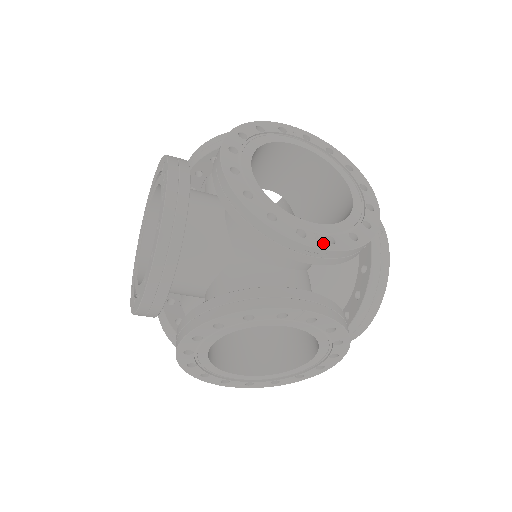
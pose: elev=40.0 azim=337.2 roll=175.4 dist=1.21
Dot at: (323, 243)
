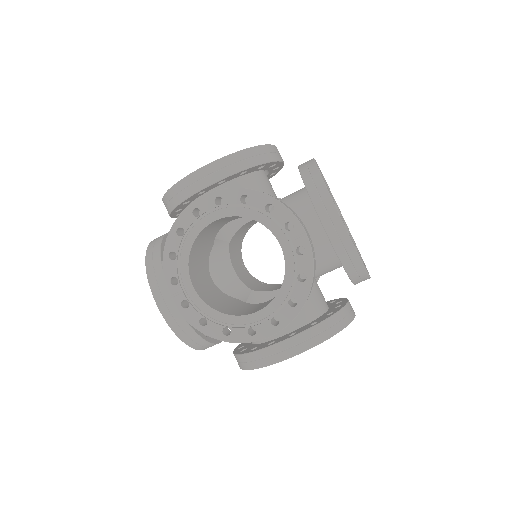
Dot at: occluded
